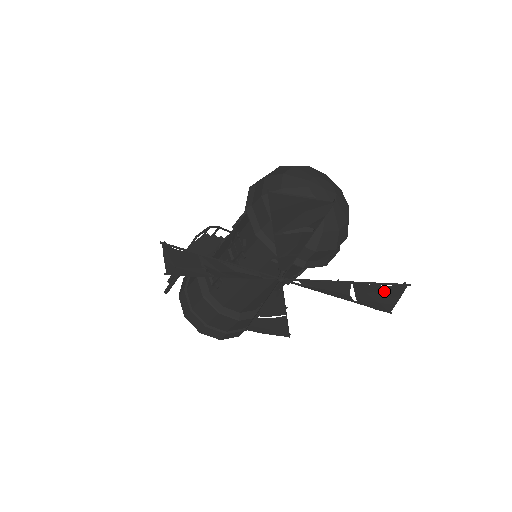
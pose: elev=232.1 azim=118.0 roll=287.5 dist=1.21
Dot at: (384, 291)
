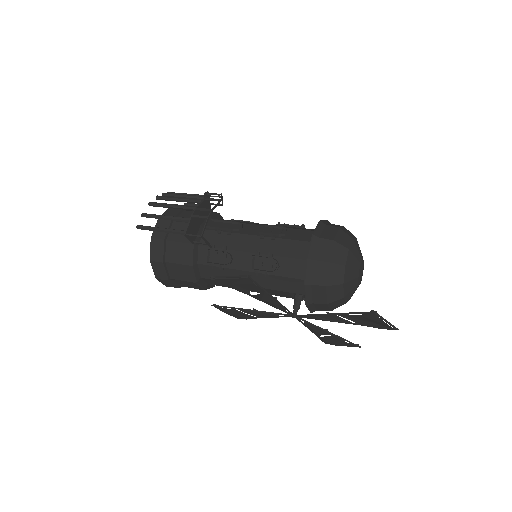
Dot at: (344, 343)
